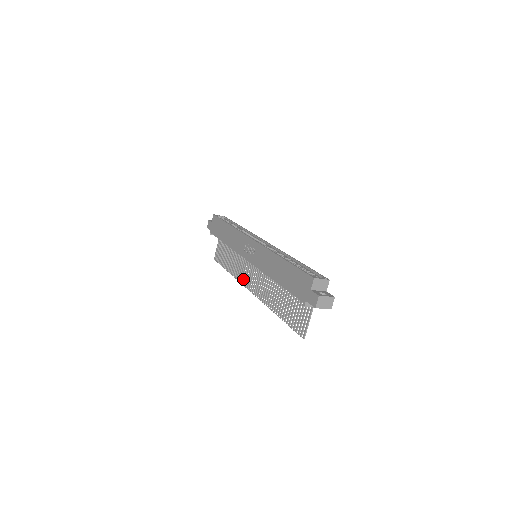
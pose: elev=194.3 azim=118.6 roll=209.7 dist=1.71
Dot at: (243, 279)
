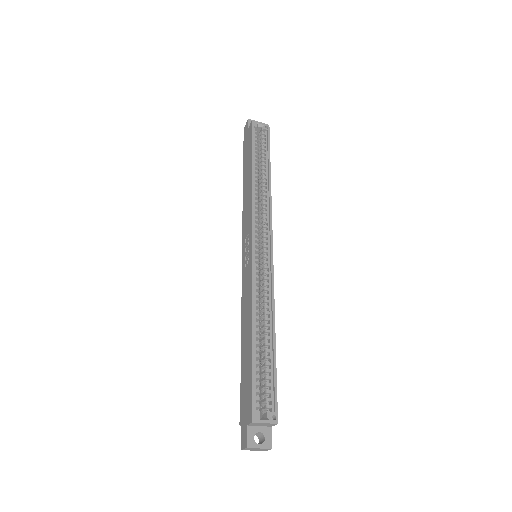
Dot at: occluded
